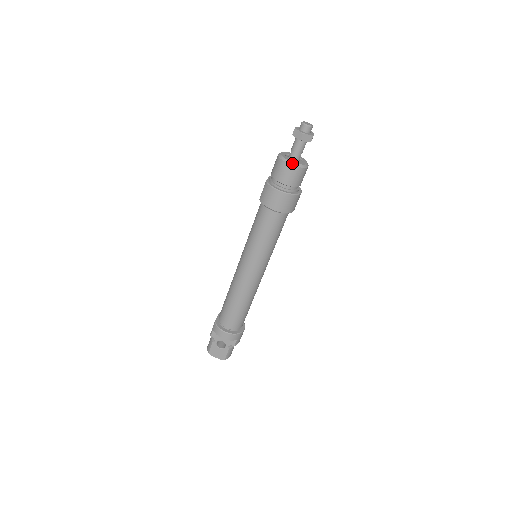
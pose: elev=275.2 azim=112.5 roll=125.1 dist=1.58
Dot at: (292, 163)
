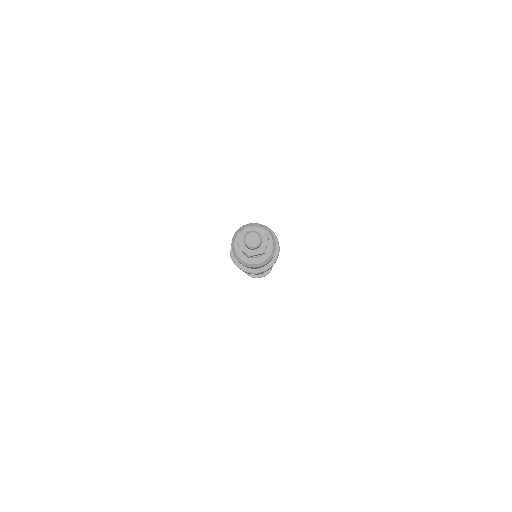
Dot at: (248, 265)
